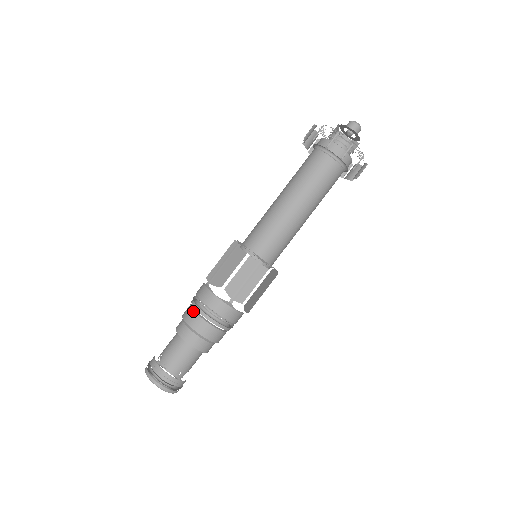
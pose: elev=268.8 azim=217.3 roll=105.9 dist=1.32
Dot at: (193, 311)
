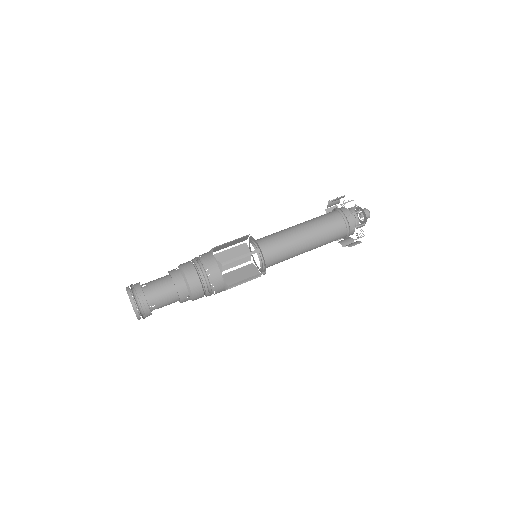
Dot at: occluded
